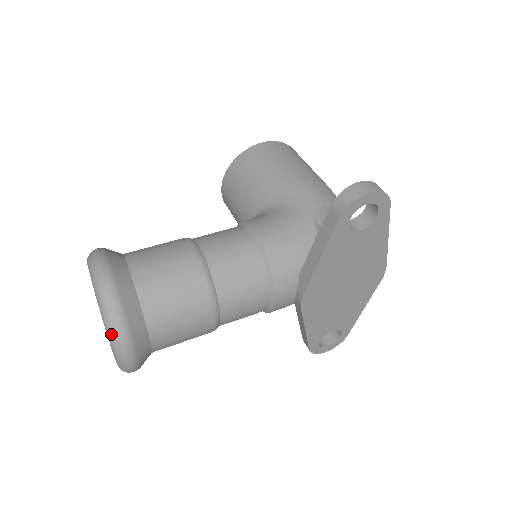
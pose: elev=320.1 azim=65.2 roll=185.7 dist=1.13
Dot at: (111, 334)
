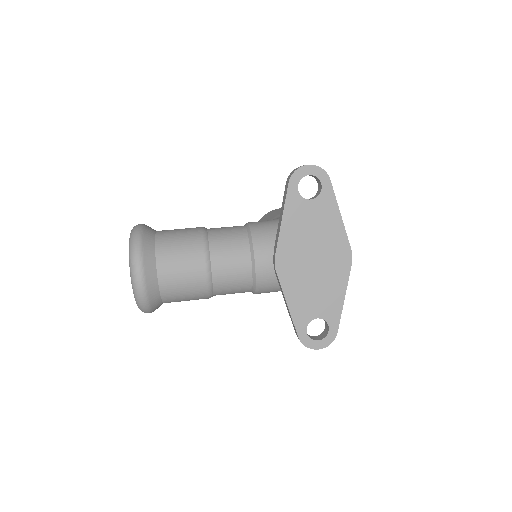
Dot at: (130, 253)
